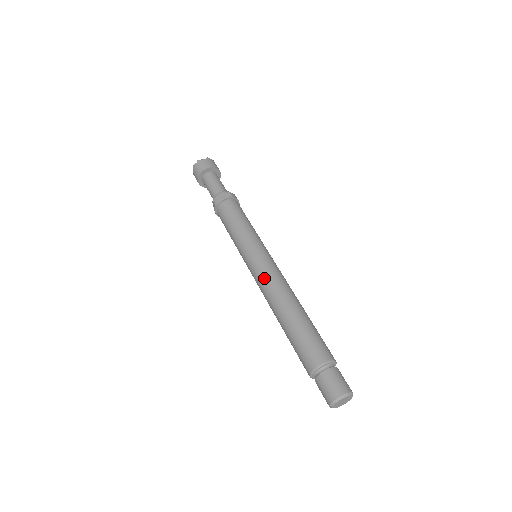
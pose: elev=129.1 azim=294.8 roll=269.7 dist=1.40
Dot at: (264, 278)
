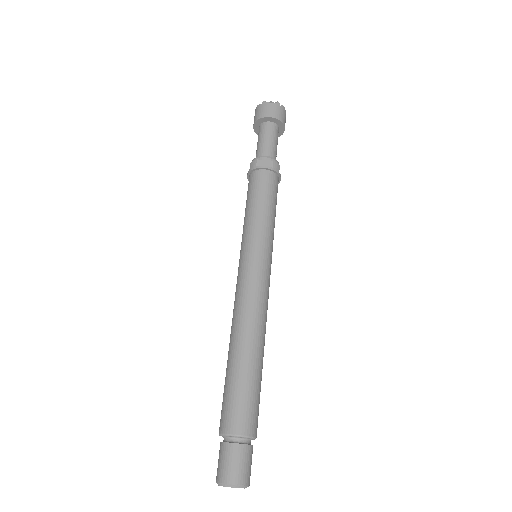
Dot at: (241, 292)
